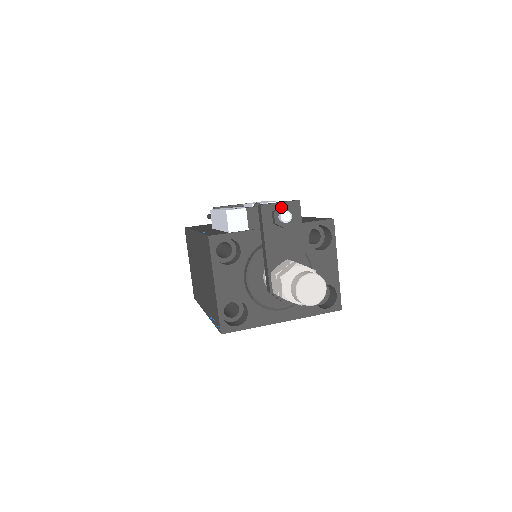
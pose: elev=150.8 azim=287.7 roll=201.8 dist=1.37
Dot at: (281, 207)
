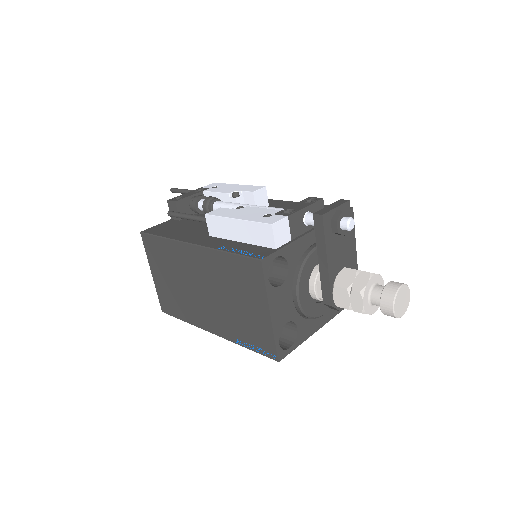
Dot at: (341, 213)
